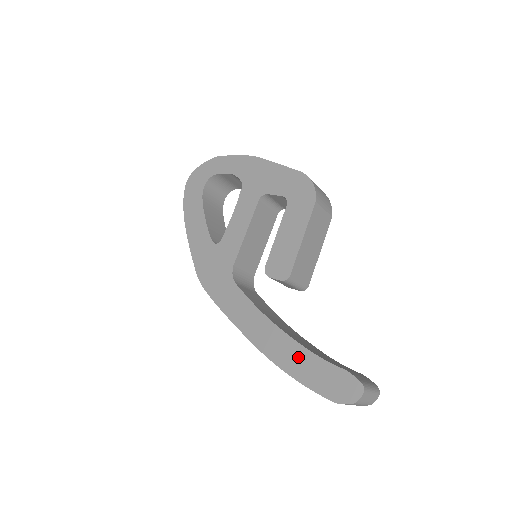
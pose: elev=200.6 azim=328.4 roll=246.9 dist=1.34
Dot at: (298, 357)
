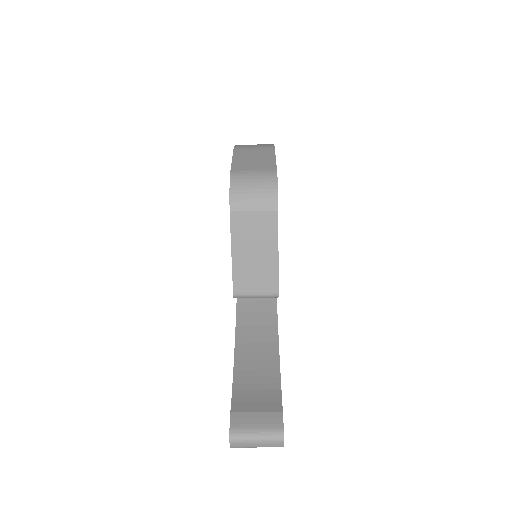
Dot at: occluded
